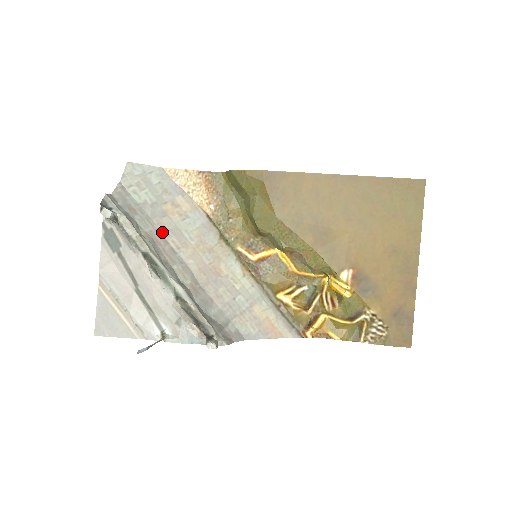
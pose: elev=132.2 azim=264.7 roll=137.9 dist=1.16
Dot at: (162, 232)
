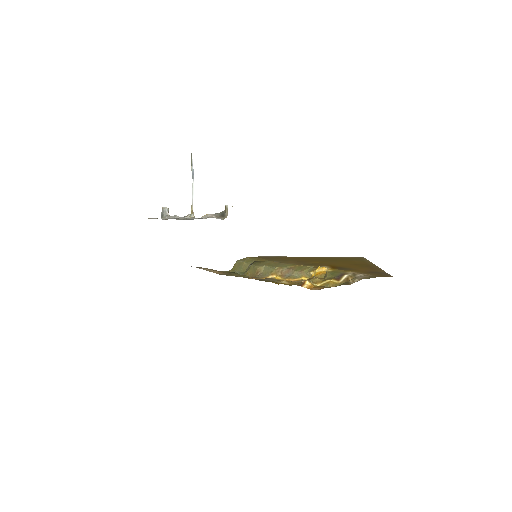
Dot at: occluded
